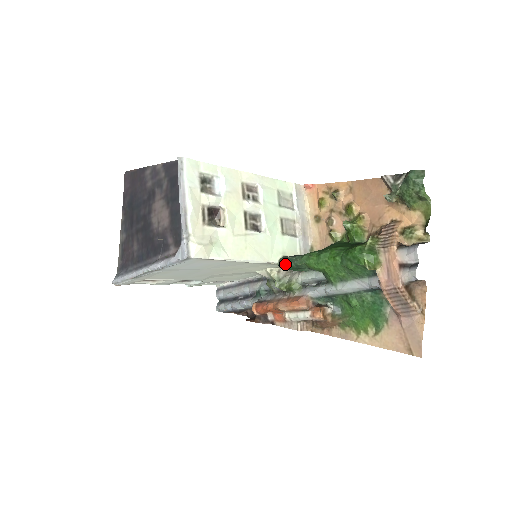
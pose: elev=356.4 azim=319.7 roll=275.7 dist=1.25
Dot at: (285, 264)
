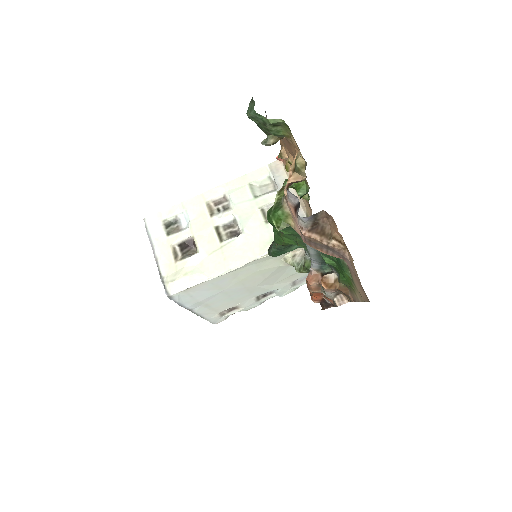
Dot at: (270, 252)
